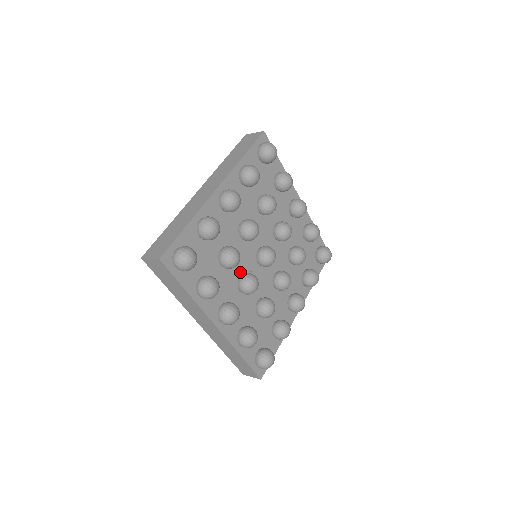
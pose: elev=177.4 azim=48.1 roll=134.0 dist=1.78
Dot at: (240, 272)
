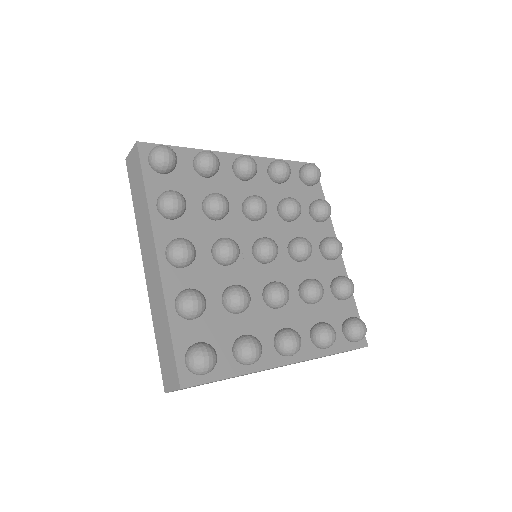
Dot at: occluded
